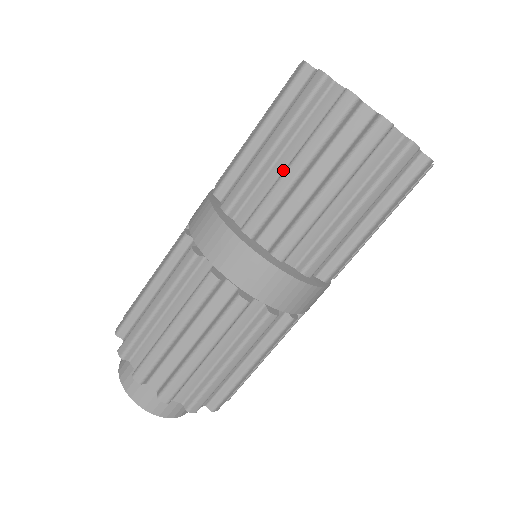
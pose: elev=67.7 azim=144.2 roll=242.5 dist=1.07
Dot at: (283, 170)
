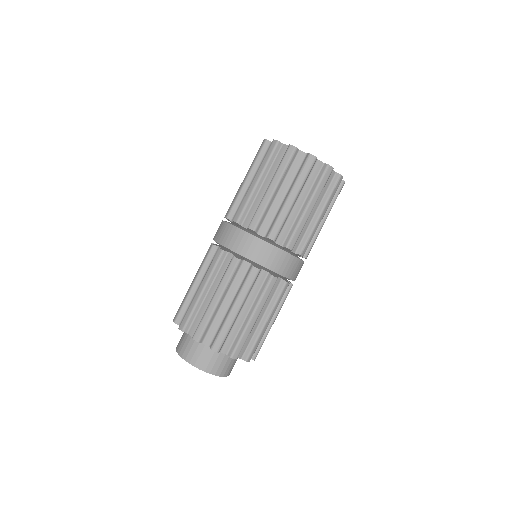
Dot at: (299, 209)
